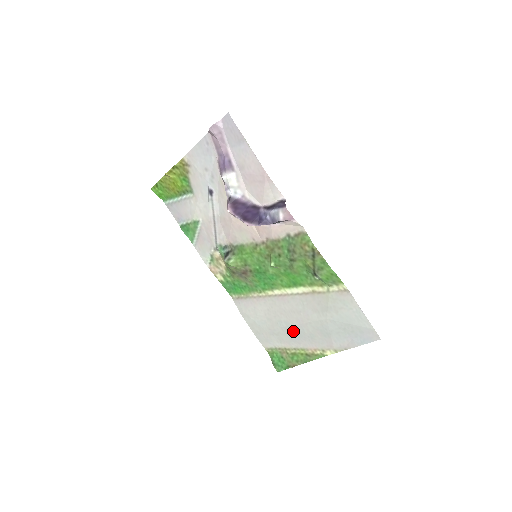
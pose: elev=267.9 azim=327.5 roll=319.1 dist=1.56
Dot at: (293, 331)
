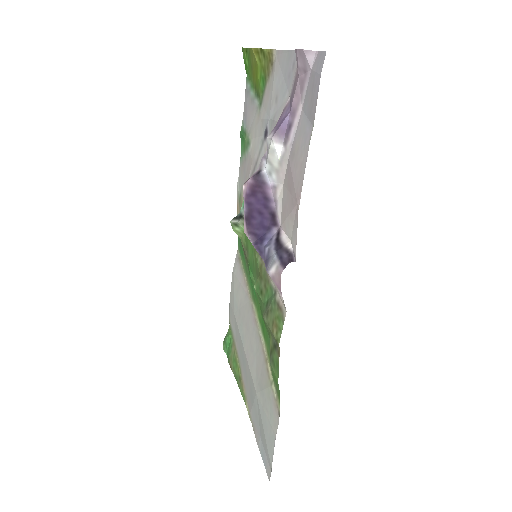
Dot at: (242, 350)
